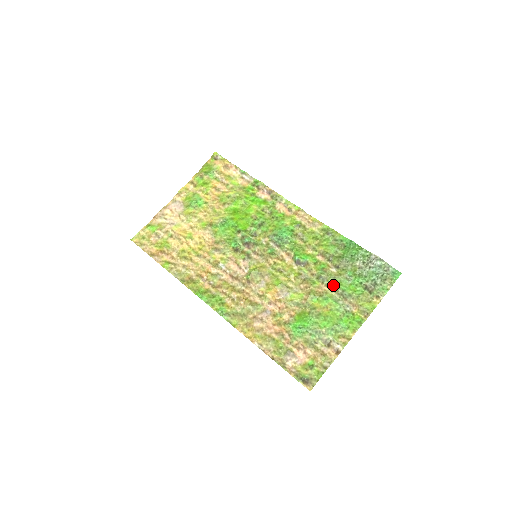
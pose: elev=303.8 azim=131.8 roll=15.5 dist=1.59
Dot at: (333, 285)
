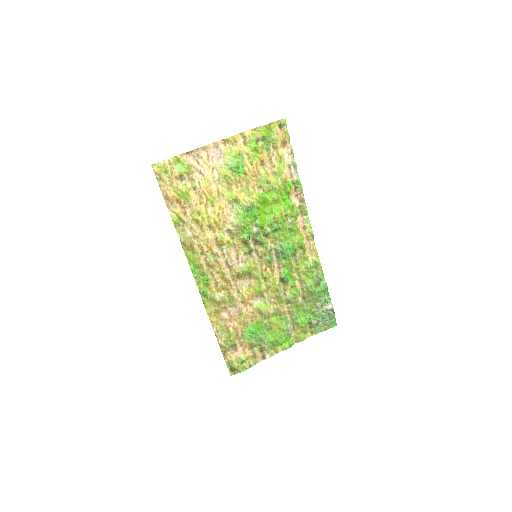
Dot at: (293, 310)
